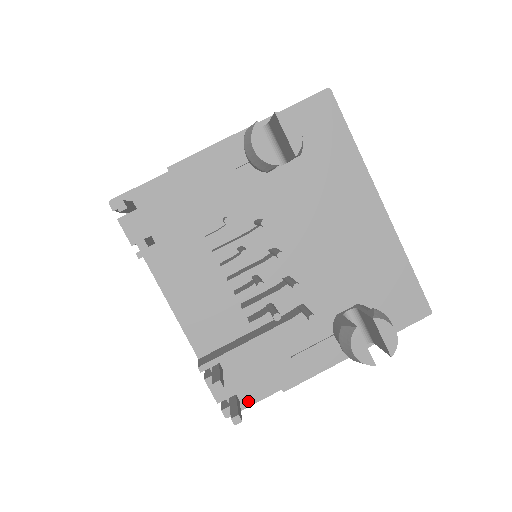
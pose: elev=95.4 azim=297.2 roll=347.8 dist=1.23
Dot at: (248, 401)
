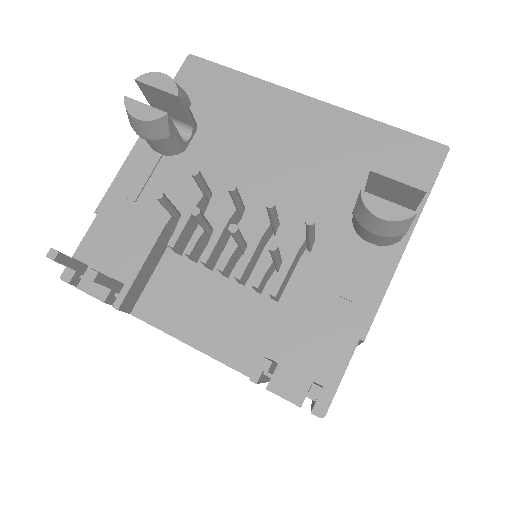
Dot at: (332, 380)
